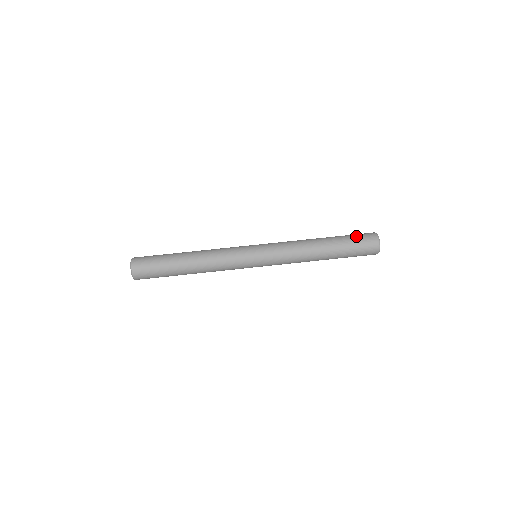
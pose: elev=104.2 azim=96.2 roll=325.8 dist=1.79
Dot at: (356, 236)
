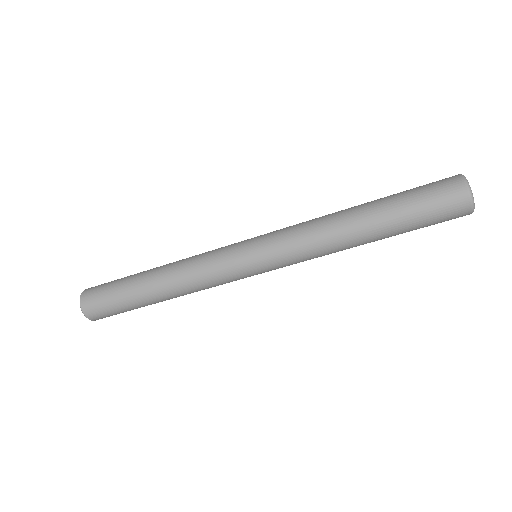
Dot at: (423, 191)
